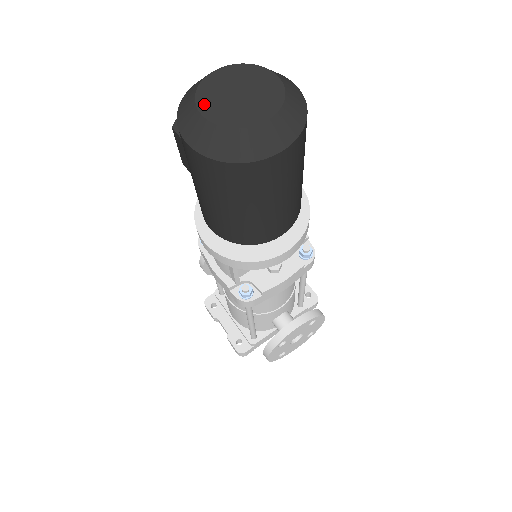
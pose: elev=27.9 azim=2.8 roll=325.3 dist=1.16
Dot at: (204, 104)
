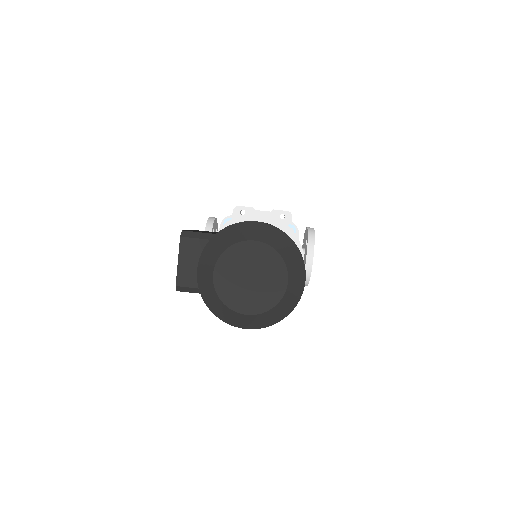
Dot at: (239, 306)
